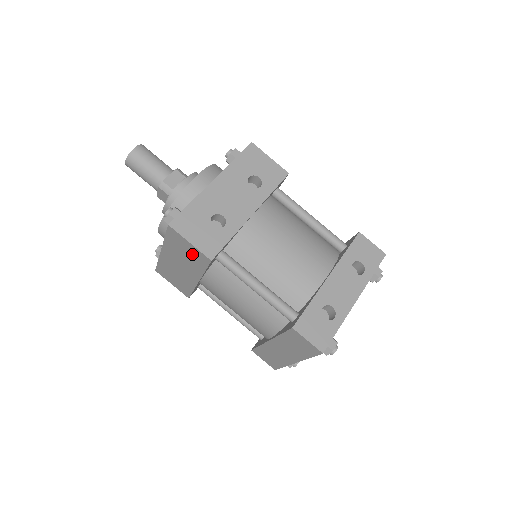
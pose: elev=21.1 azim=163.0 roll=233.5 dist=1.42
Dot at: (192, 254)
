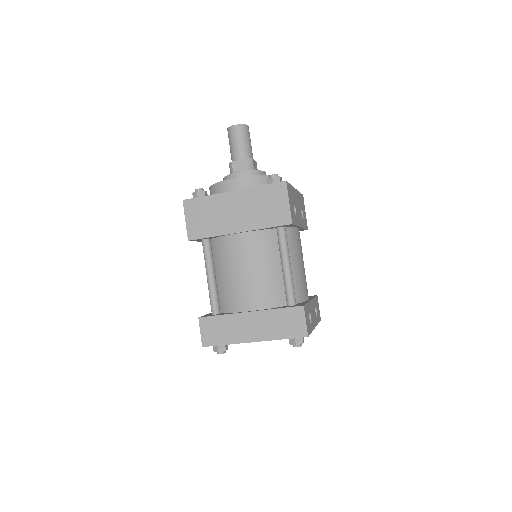
Dot at: (275, 210)
